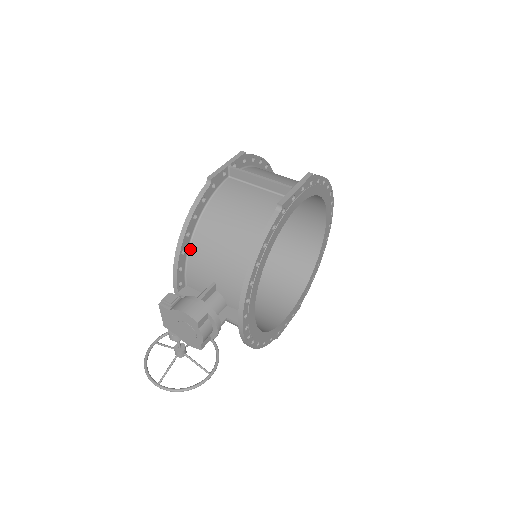
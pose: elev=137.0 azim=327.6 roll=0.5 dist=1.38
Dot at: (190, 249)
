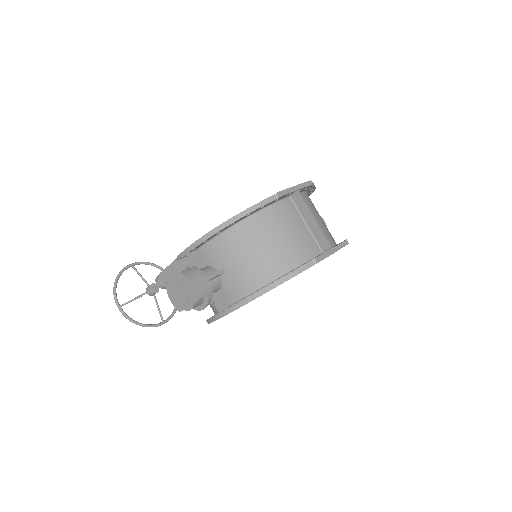
Dot at: (224, 232)
